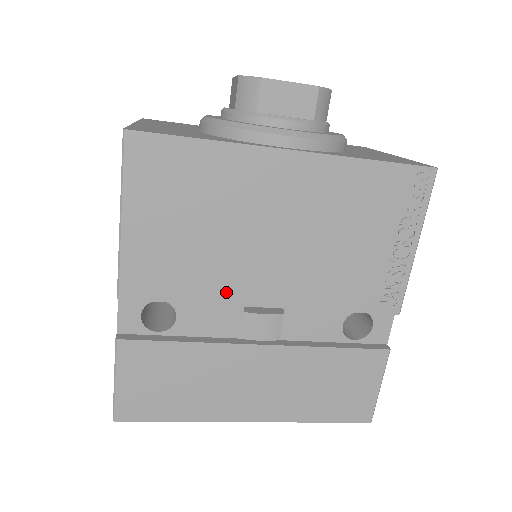
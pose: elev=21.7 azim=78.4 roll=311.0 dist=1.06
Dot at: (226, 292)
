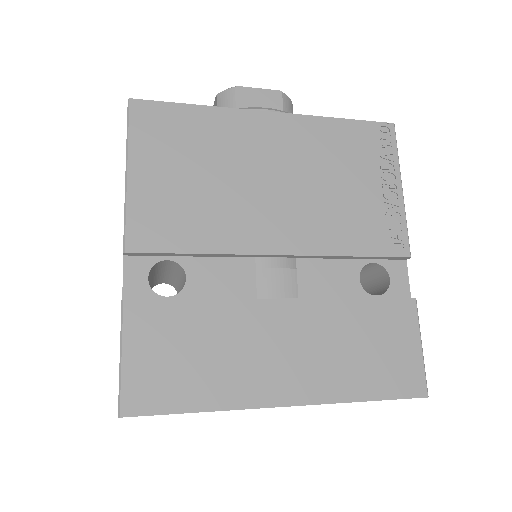
Dot at: (235, 240)
